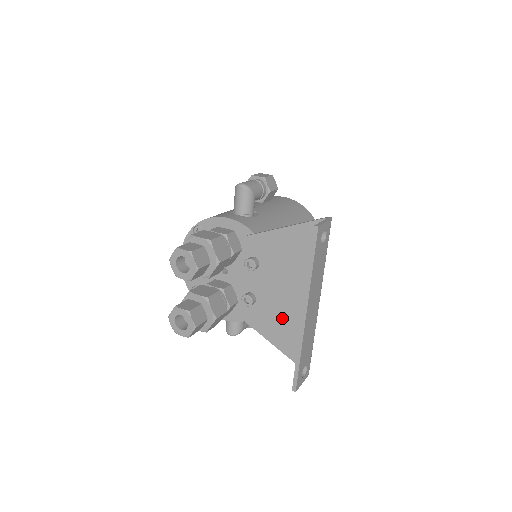
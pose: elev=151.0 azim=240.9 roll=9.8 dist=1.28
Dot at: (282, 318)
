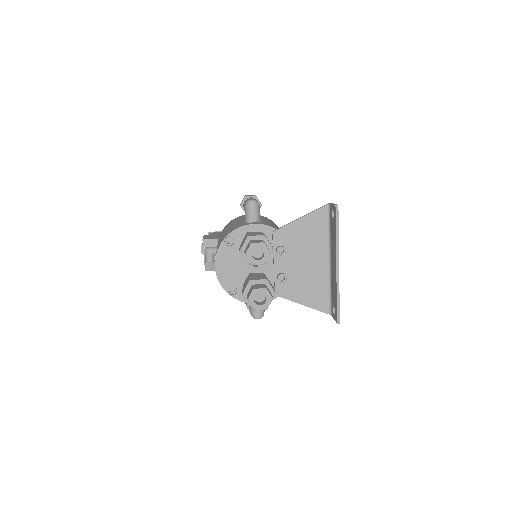
Dot at: (308, 283)
